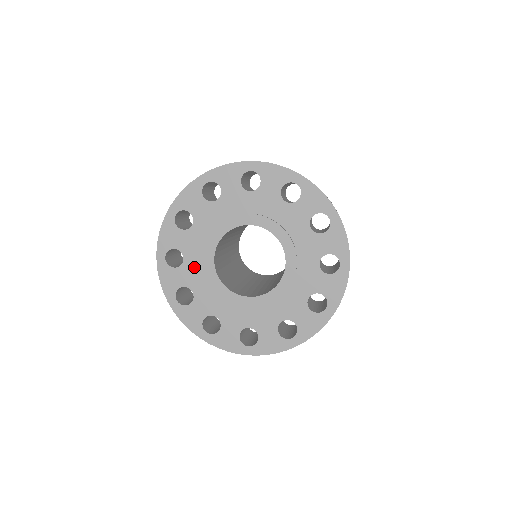
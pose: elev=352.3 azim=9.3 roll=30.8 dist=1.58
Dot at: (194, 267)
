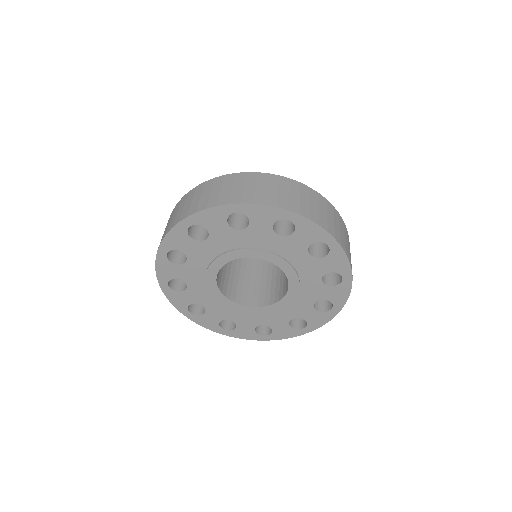
Dot at: (207, 251)
